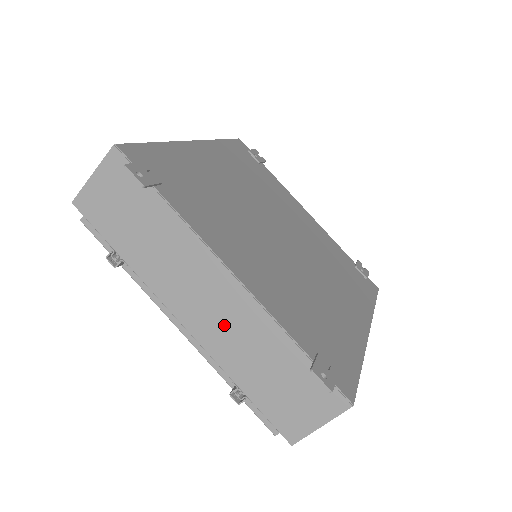
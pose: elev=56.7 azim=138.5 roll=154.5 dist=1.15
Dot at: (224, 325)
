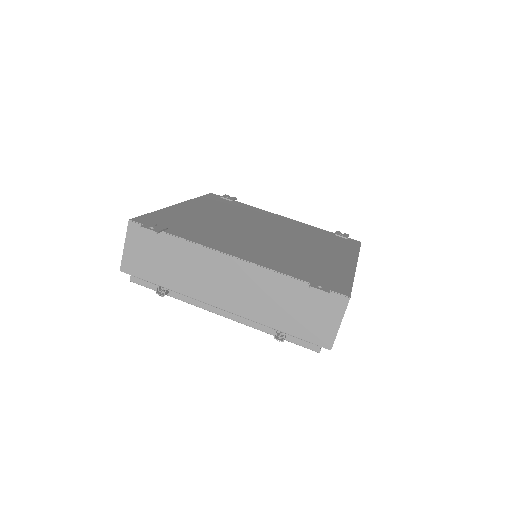
Dot at: (247, 293)
